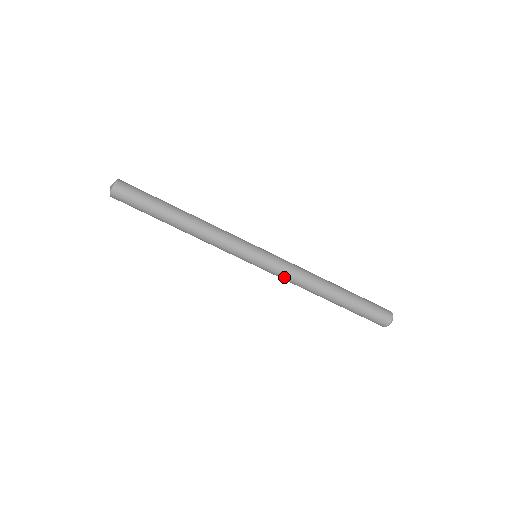
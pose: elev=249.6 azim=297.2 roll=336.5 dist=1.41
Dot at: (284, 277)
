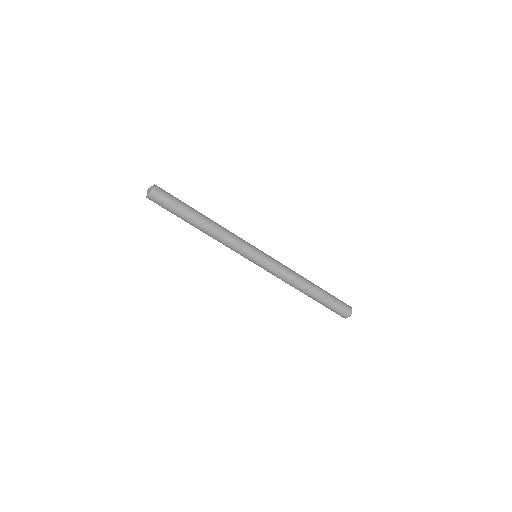
Dot at: occluded
